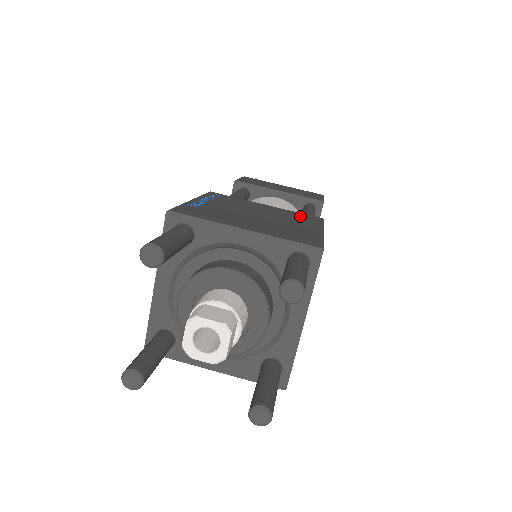
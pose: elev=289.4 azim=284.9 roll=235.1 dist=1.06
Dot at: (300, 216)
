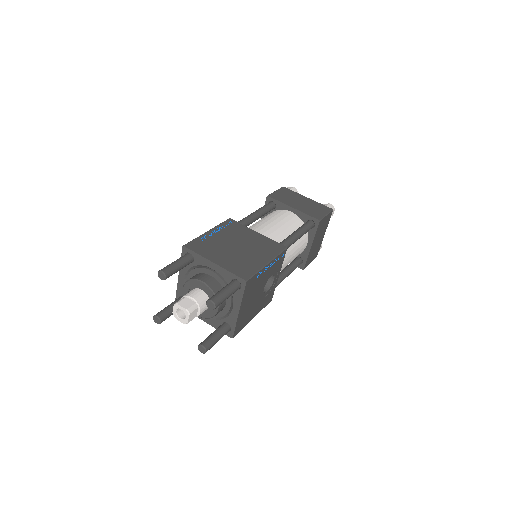
Dot at: (270, 245)
